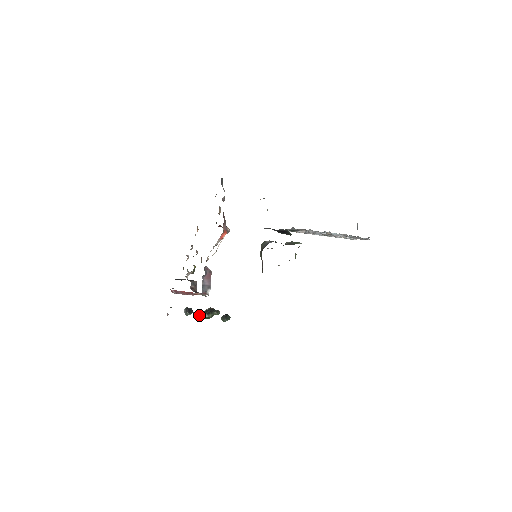
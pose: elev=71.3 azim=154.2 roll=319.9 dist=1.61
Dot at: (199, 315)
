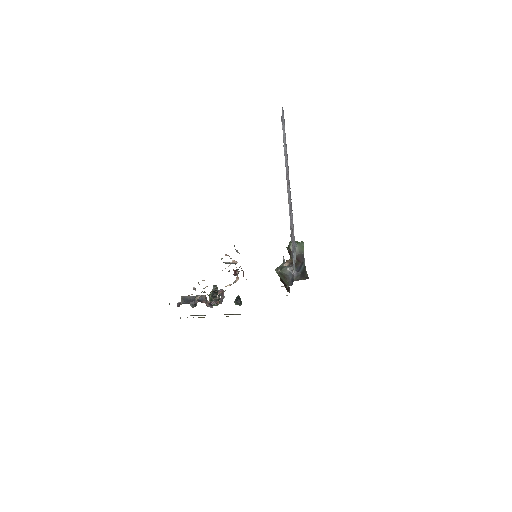
Dot at: occluded
